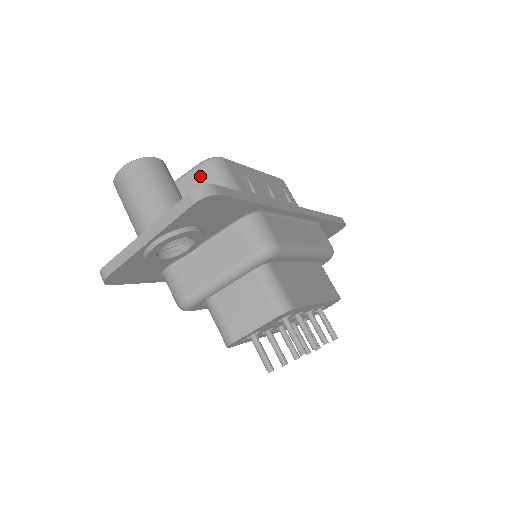
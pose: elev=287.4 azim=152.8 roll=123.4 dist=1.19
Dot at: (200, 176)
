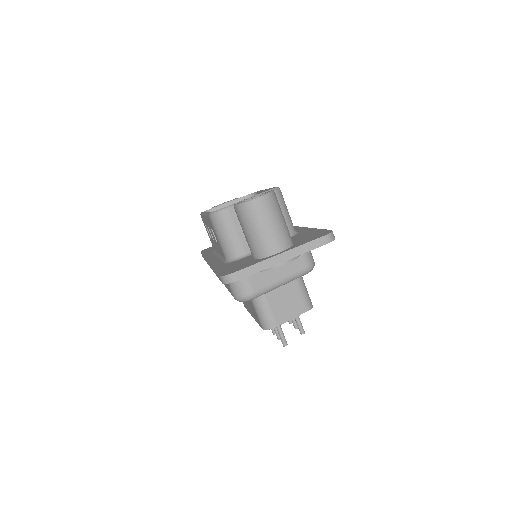
Dot at: occluded
